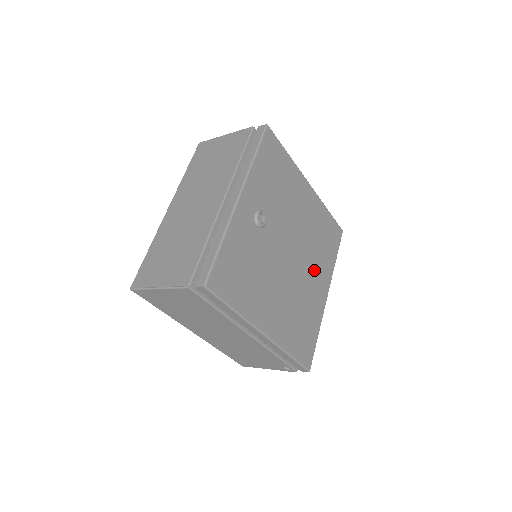
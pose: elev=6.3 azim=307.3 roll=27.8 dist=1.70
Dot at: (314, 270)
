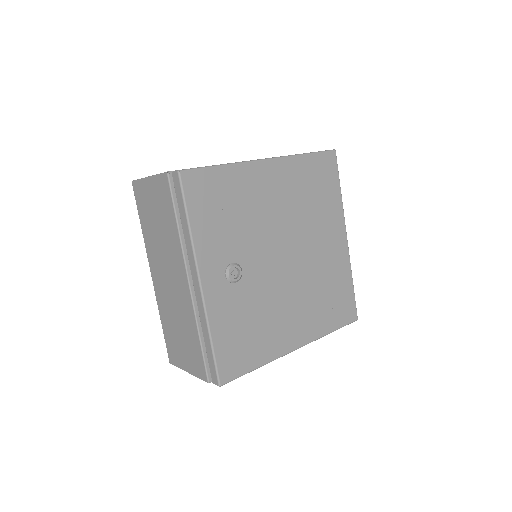
Dot at: (319, 236)
